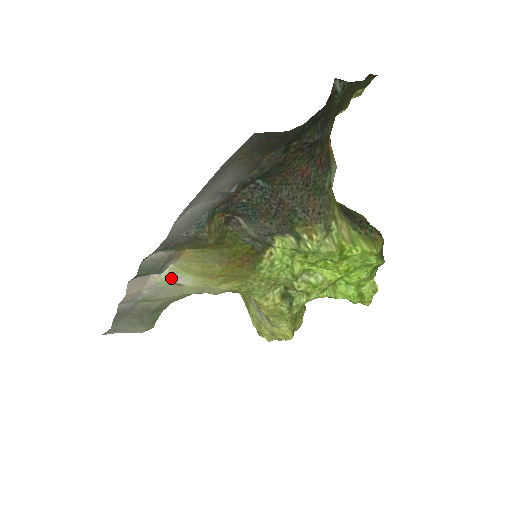
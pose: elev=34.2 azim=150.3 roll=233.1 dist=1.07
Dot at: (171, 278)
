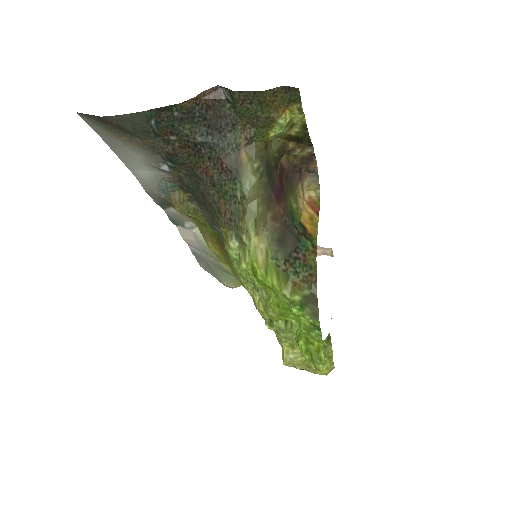
Dot at: occluded
